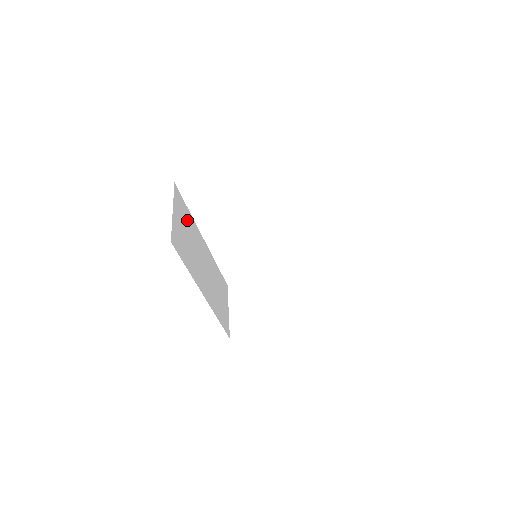
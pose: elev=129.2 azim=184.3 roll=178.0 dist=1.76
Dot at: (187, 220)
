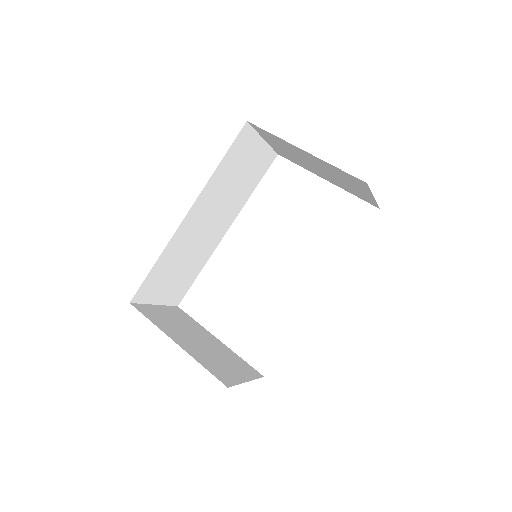
Dot at: (250, 180)
